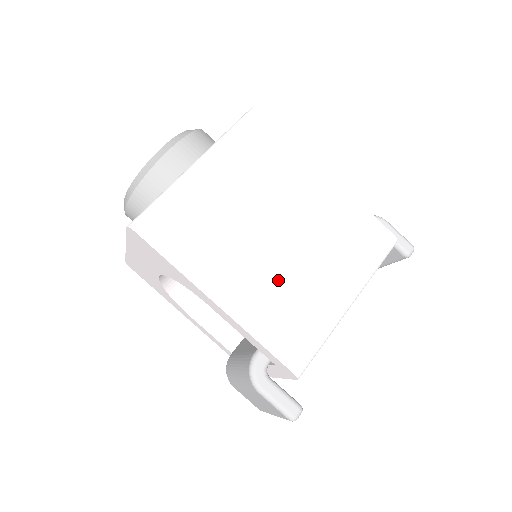
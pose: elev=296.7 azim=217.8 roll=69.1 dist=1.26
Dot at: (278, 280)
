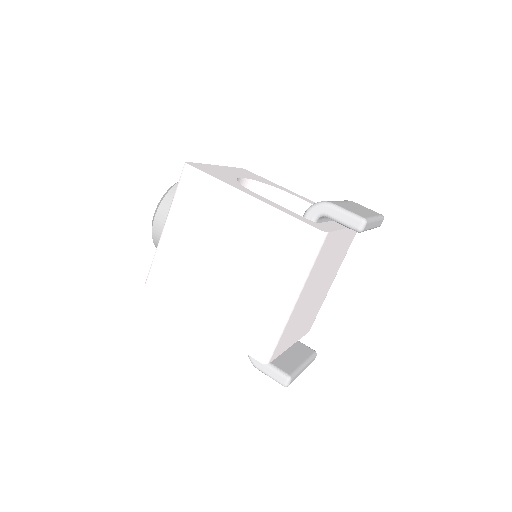
Dot at: (233, 297)
